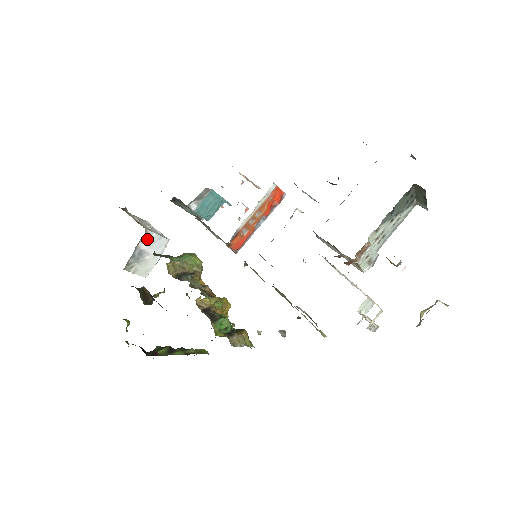
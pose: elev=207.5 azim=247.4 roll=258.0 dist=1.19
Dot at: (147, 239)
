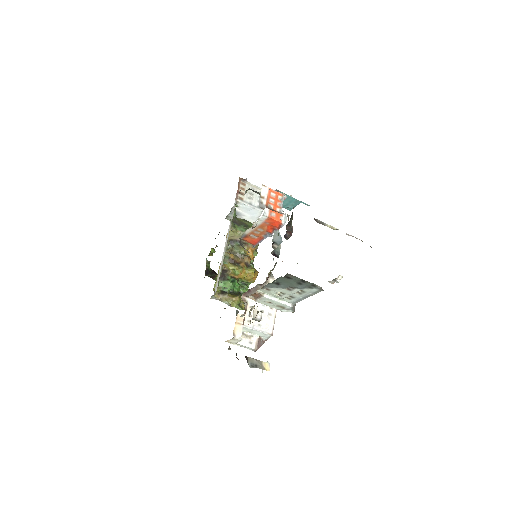
Dot at: (239, 207)
